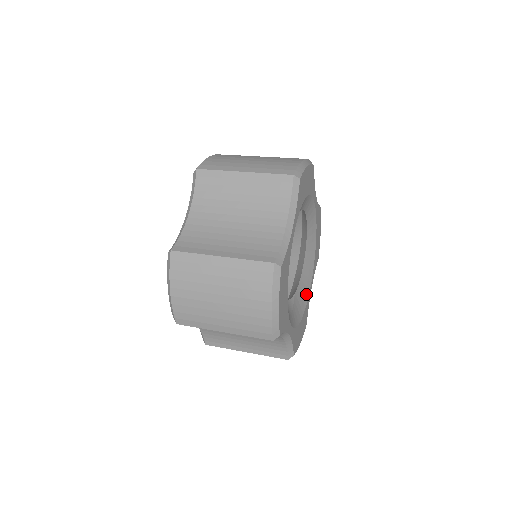
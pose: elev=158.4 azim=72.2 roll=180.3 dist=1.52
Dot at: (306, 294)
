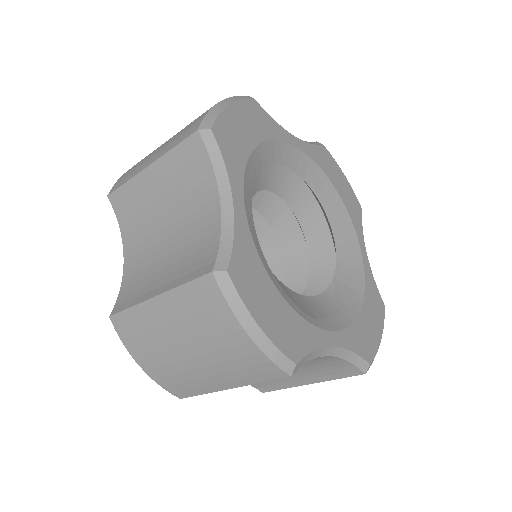
Dot at: (358, 267)
